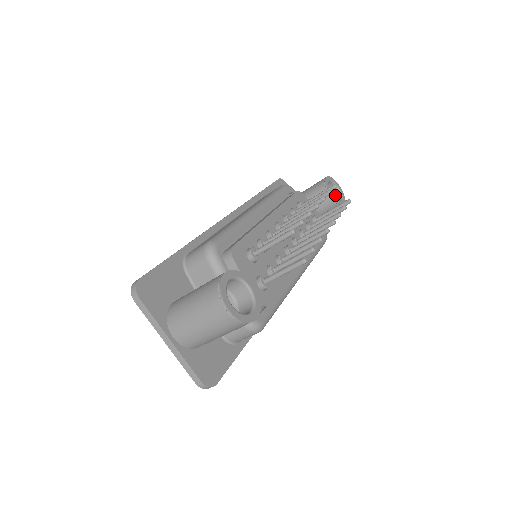
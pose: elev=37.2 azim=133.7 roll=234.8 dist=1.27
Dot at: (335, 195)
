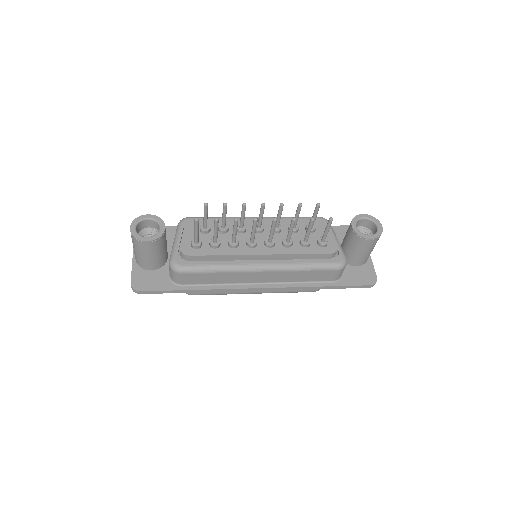
Dot at: occluded
